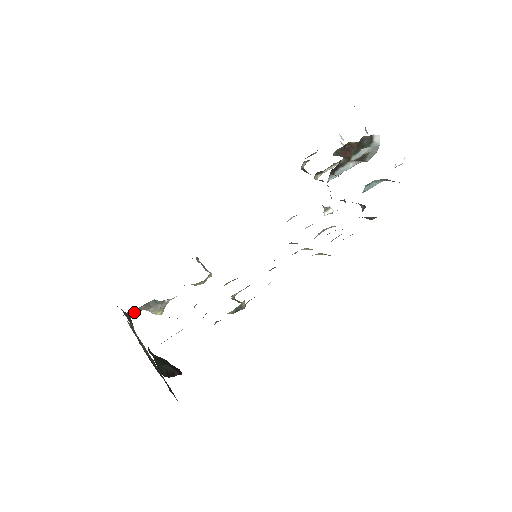
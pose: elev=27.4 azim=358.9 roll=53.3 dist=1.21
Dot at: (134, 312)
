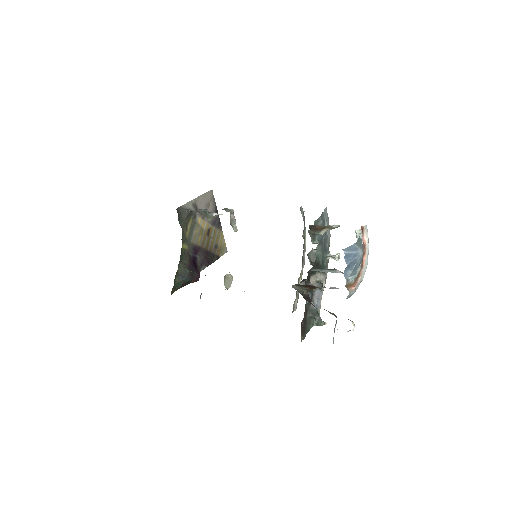
Dot at: (193, 211)
